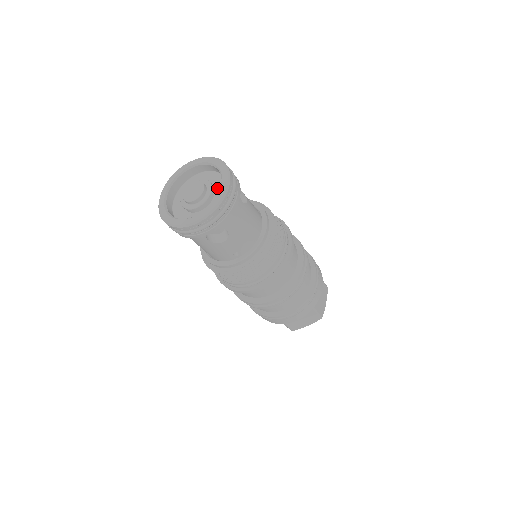
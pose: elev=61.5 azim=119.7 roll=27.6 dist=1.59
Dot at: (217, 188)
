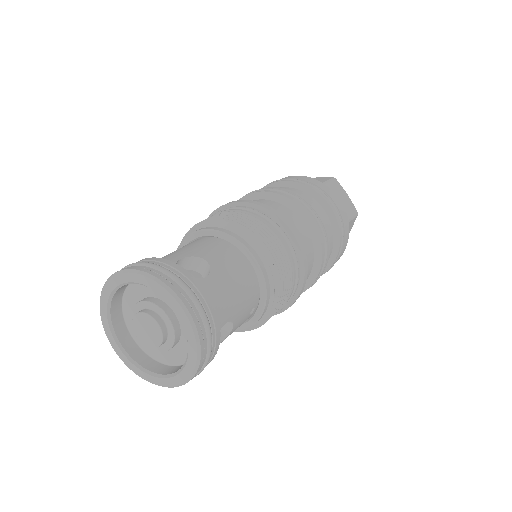
Dot at: occluded
